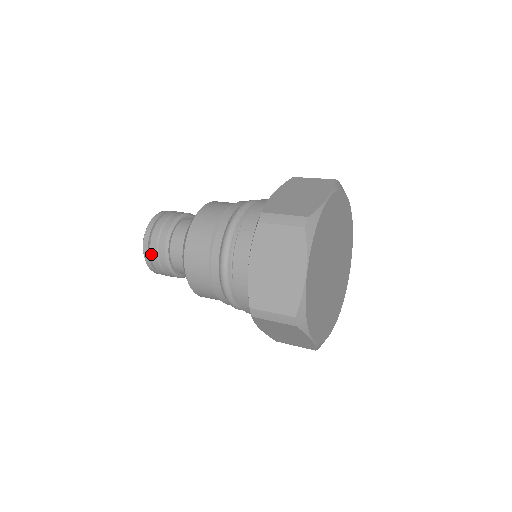
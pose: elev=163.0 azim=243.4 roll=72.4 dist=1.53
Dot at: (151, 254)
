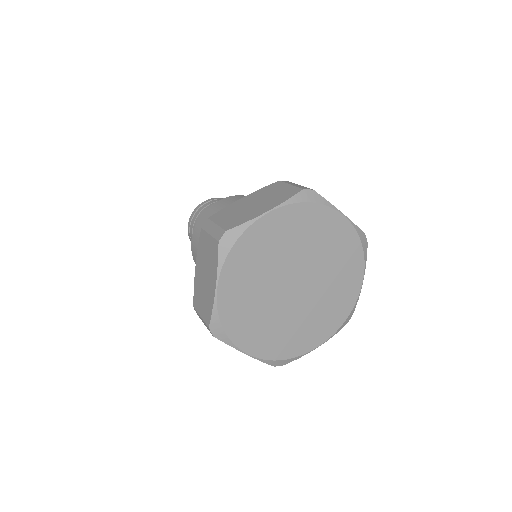
Dot at: (201, 207)
